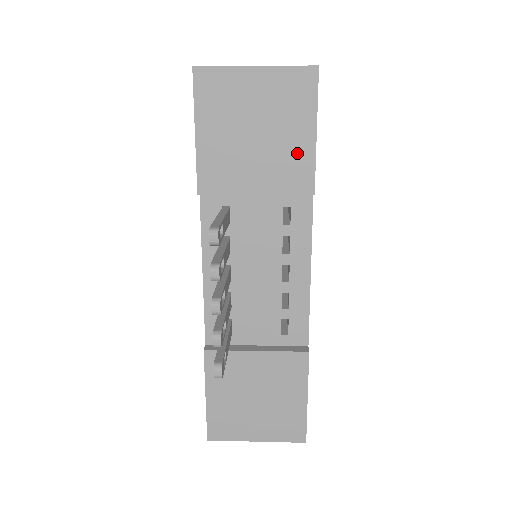
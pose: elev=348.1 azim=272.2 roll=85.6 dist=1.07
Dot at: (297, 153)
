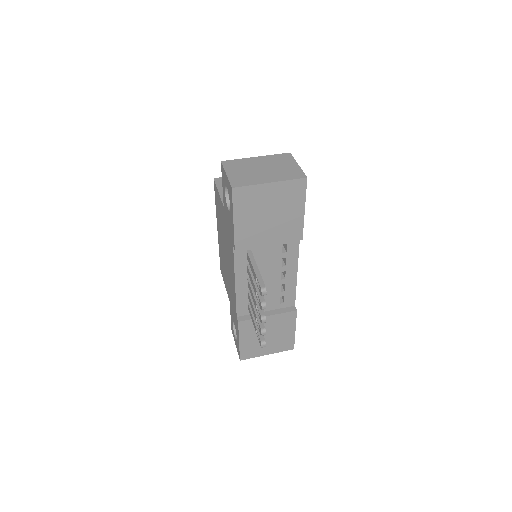
Dot at: (293, 222)
